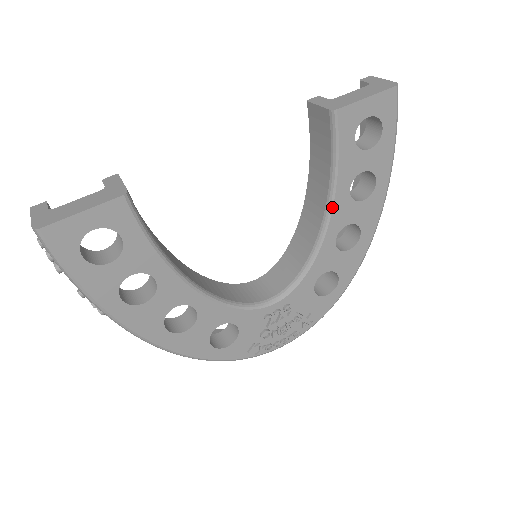
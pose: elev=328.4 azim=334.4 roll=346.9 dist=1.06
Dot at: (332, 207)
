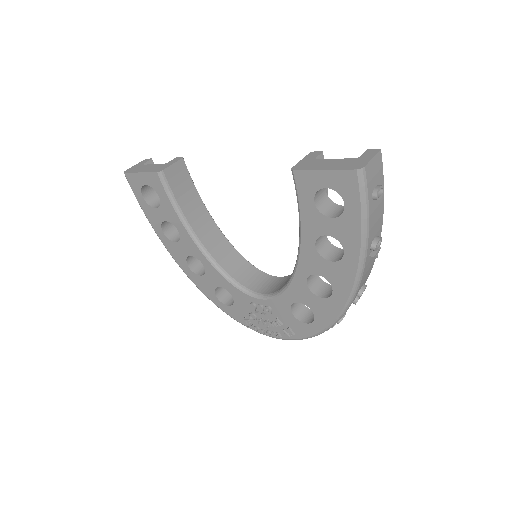
Dot at: (300, 251)
